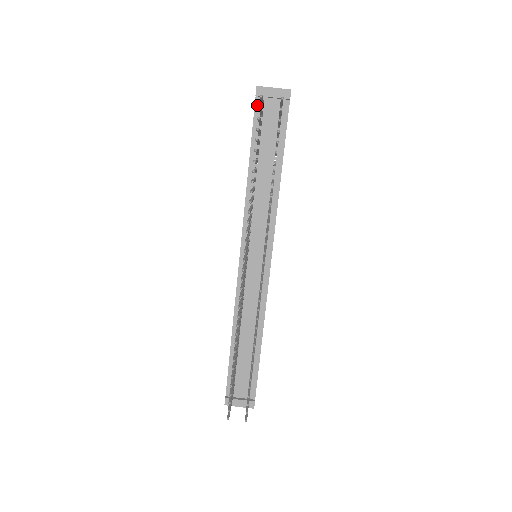
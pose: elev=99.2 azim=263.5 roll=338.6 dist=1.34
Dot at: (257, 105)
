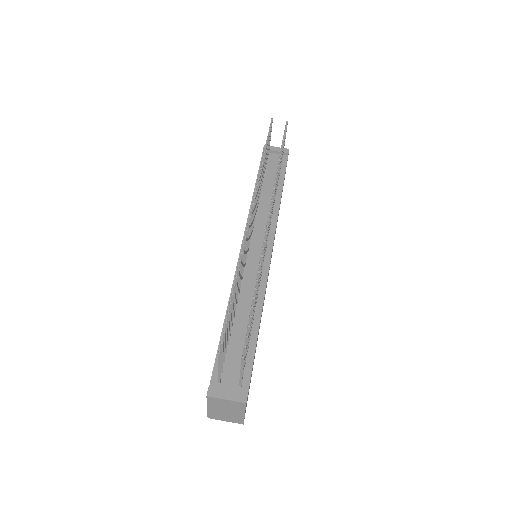
Dot at: occluded
